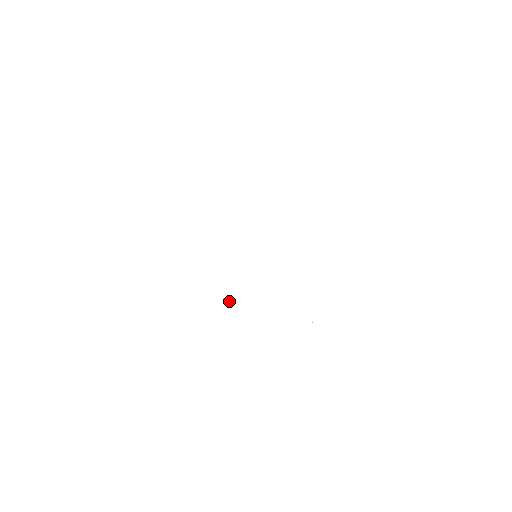
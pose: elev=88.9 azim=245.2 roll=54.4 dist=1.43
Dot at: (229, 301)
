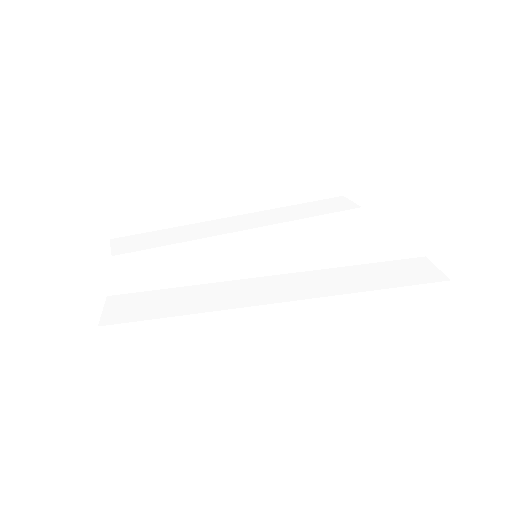
Dot at: (269, 292)
